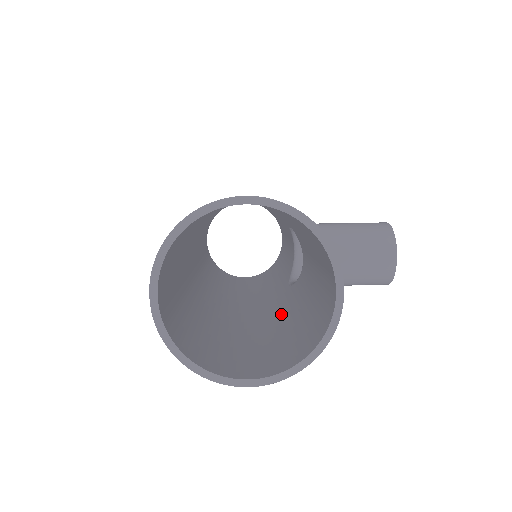
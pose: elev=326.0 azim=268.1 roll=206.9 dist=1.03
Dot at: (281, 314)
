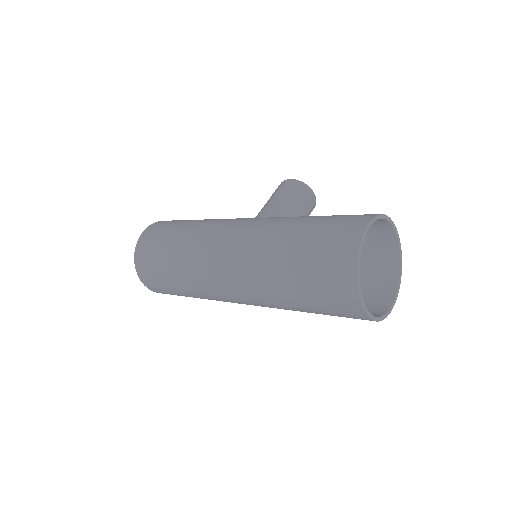
Dot at: occluded
